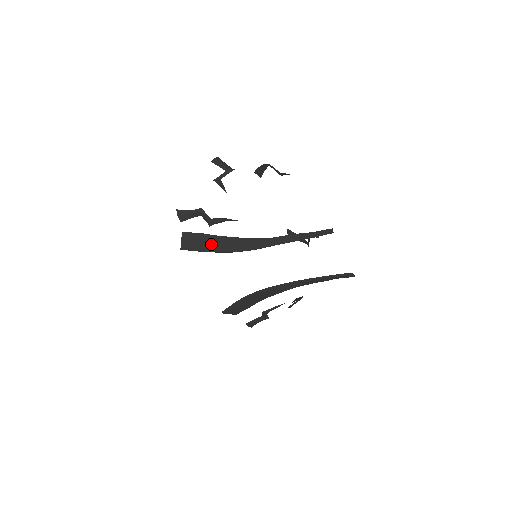
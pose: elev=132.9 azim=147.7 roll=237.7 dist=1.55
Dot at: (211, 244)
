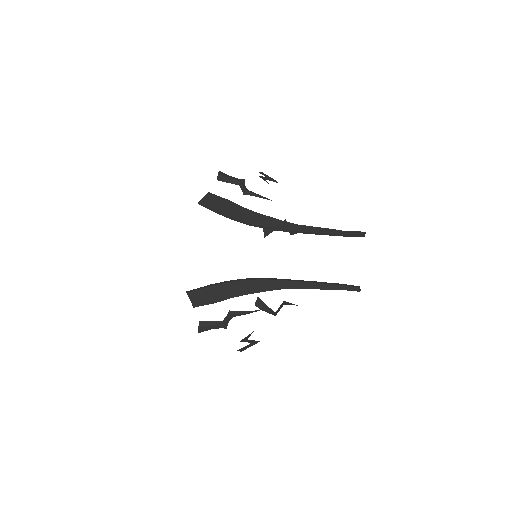
Dot at: (233, 211)
